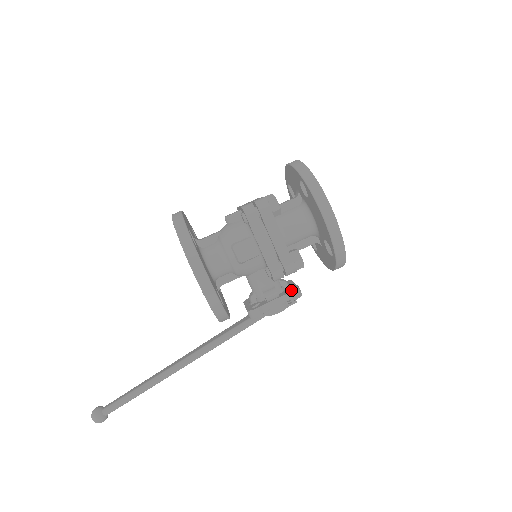
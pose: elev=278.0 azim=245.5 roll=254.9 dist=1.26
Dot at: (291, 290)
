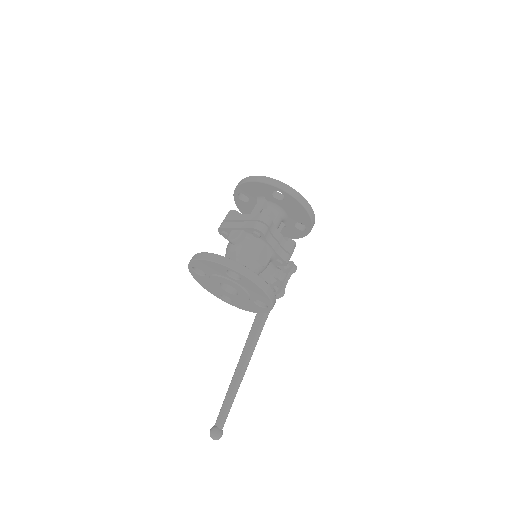
Dot at: (286, 266)
